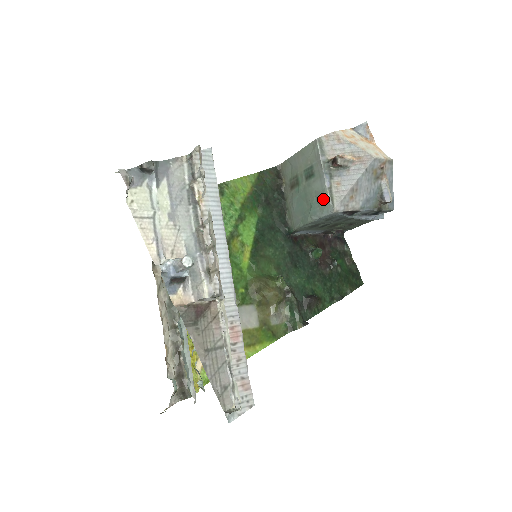
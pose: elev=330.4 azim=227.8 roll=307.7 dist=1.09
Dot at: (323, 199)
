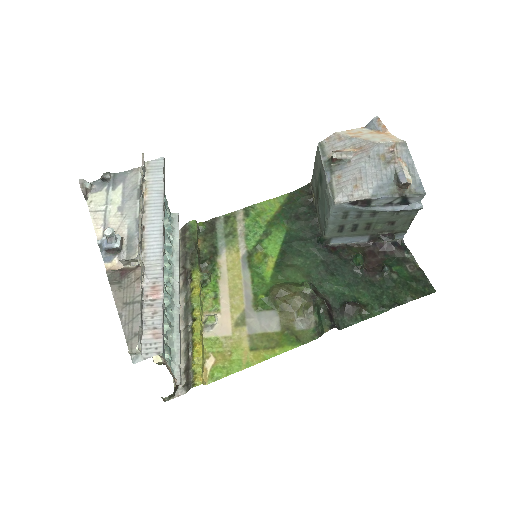
Dot at: (327, 195)
